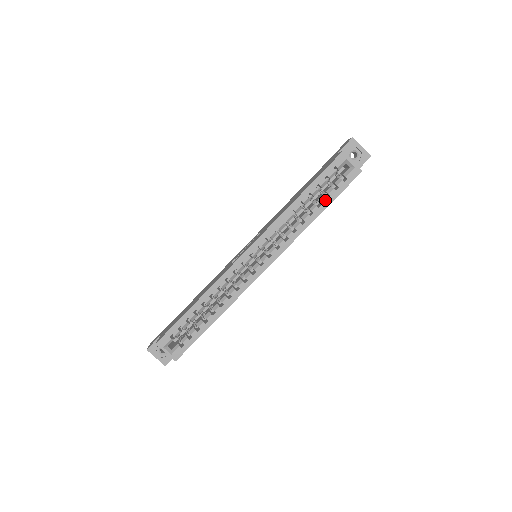
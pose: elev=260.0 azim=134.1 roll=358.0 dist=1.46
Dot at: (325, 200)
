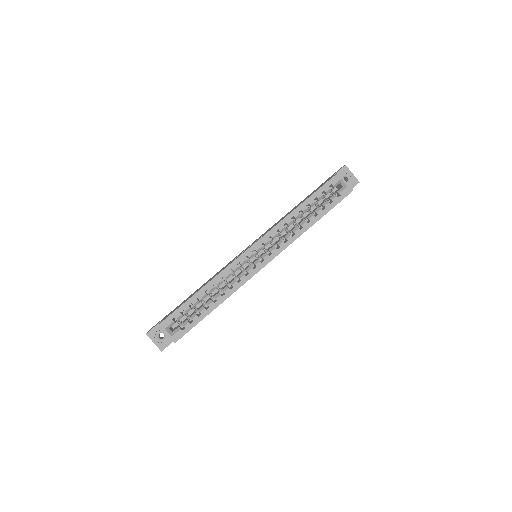
Dot at: (321, 211)
